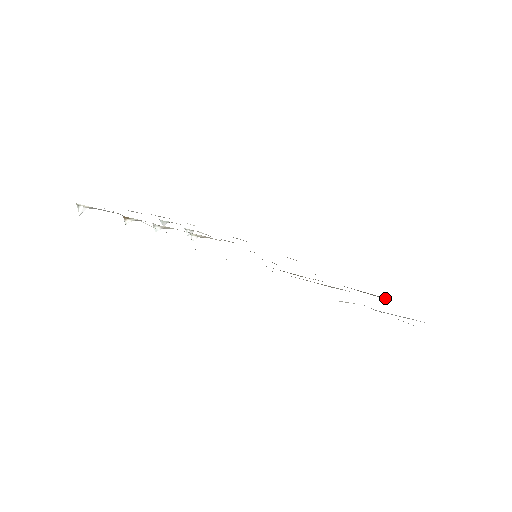
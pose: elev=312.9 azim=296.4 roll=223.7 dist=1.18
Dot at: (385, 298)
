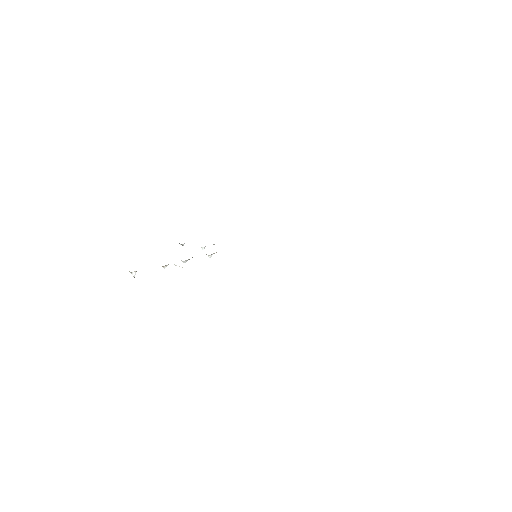
Dot at: occluded
